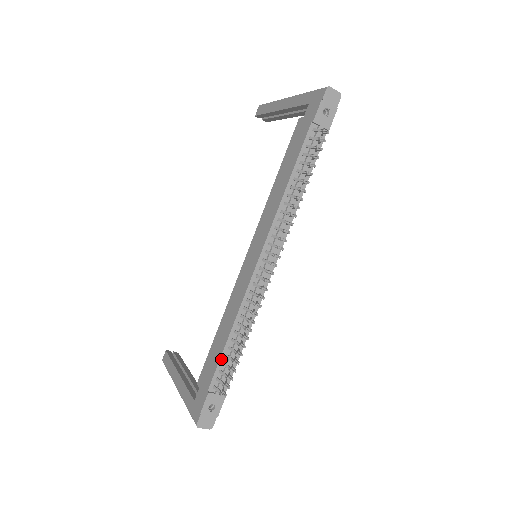
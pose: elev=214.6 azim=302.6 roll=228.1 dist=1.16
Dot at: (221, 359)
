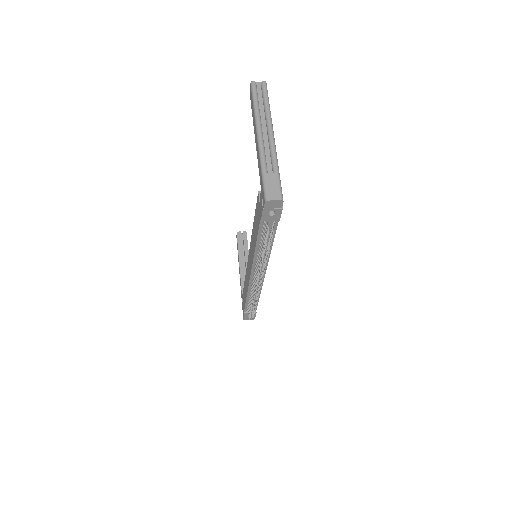
Dot at: (246, 304)
